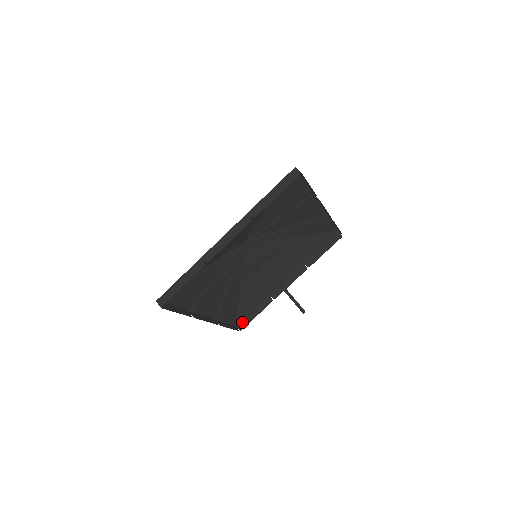
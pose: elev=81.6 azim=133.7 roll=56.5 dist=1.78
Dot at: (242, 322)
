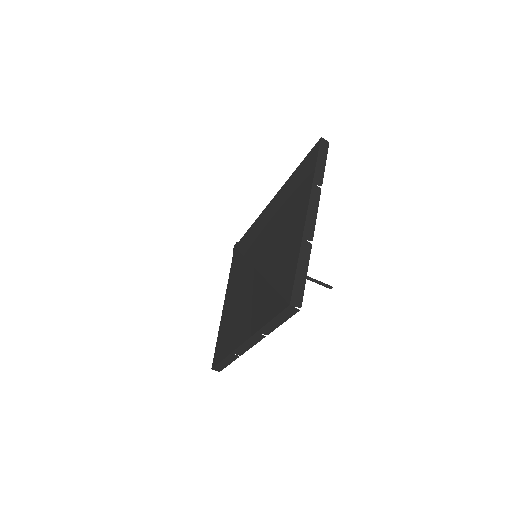
Dot at: occluded
